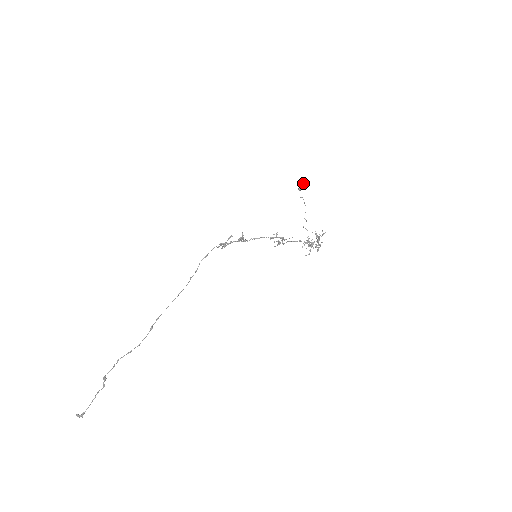
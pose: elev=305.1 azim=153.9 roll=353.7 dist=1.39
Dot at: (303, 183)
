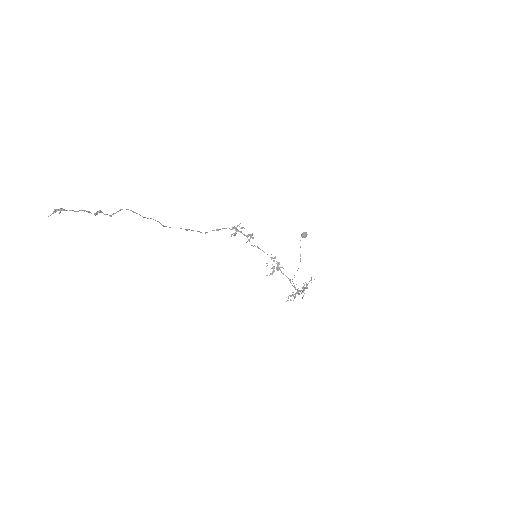
Dot at: (306, 232)
